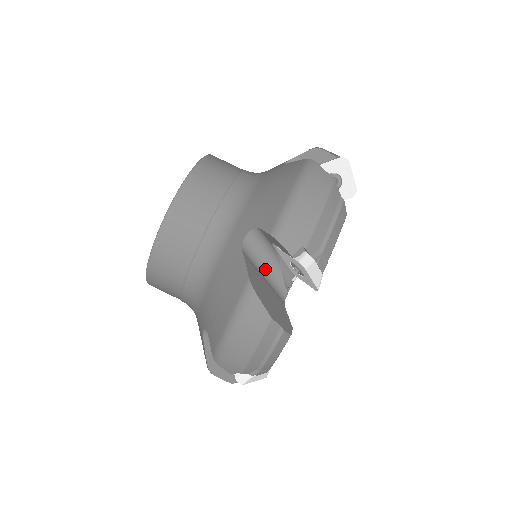
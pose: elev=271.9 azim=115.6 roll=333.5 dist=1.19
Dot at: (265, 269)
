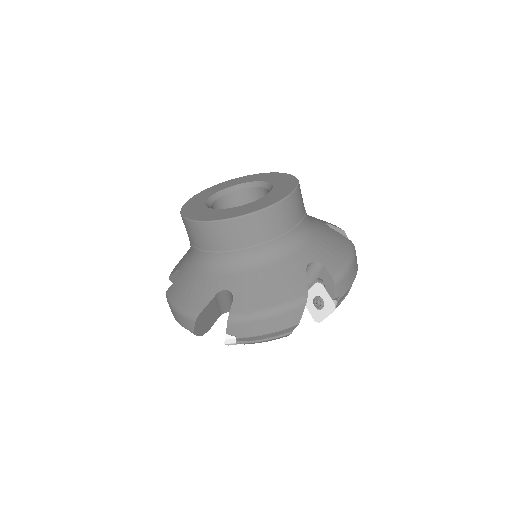
Dot at: (225, 302)
